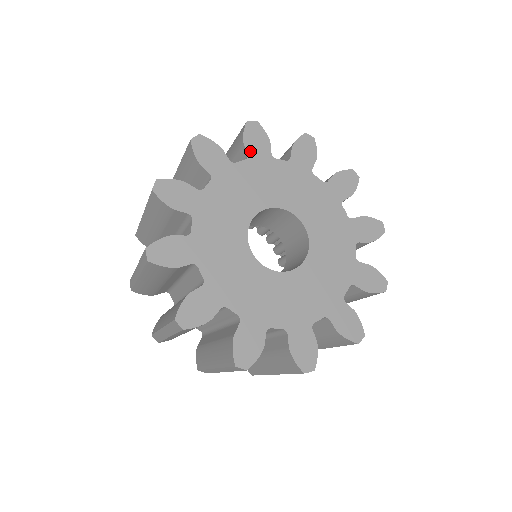
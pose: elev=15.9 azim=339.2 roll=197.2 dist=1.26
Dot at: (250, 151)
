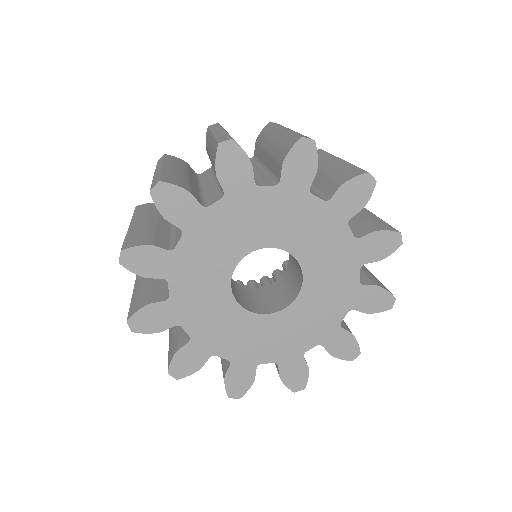
Dot at: (285, 177)
